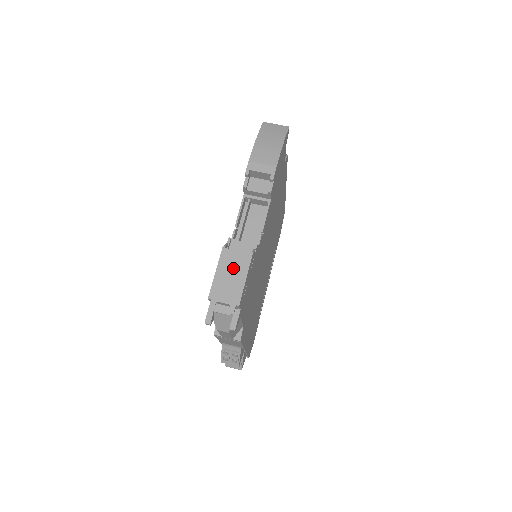
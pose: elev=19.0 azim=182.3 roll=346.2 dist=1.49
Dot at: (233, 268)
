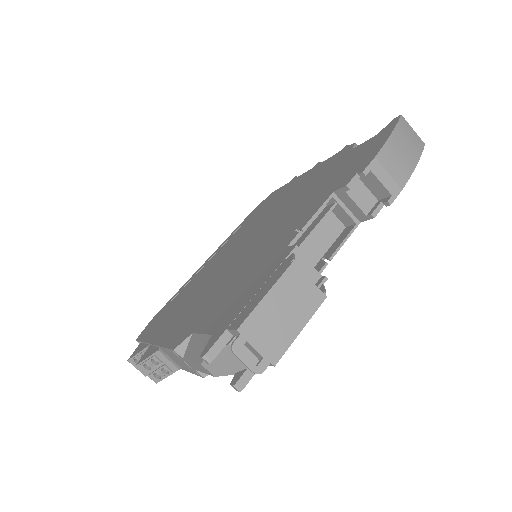
Dot at: (293, 302)
